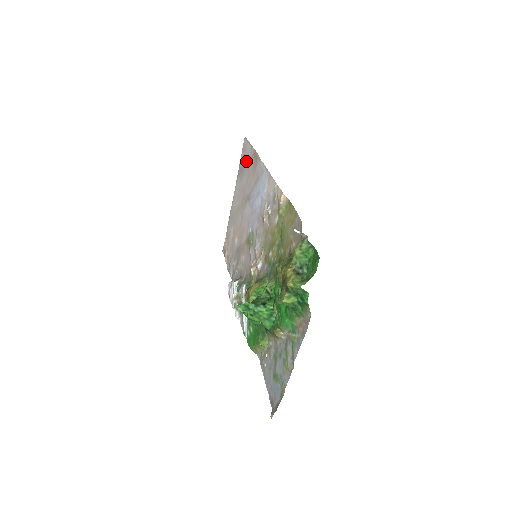
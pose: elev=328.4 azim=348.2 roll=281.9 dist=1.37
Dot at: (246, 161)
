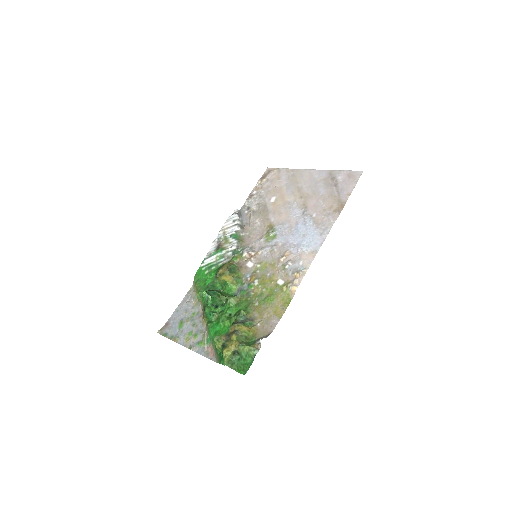
Dot at: (339, 187)
